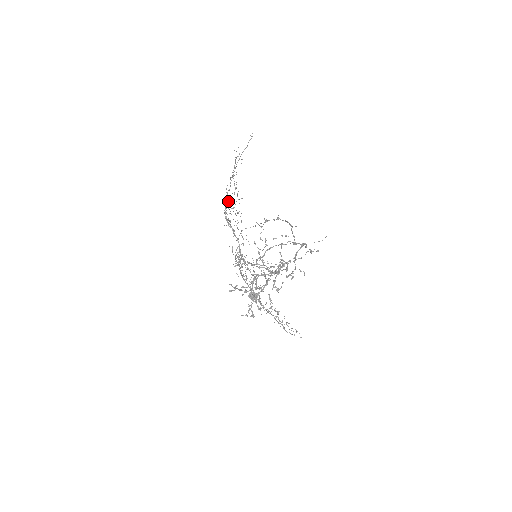
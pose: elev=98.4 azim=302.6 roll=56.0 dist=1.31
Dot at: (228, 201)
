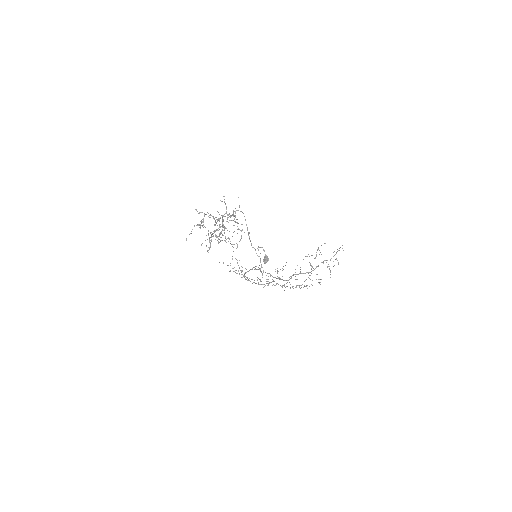
Dot at: (235, 272)
